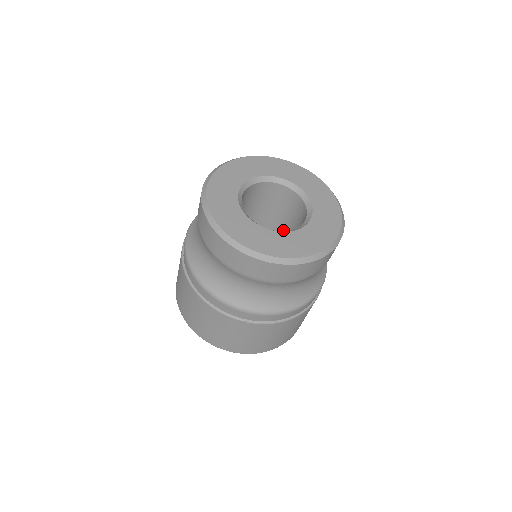
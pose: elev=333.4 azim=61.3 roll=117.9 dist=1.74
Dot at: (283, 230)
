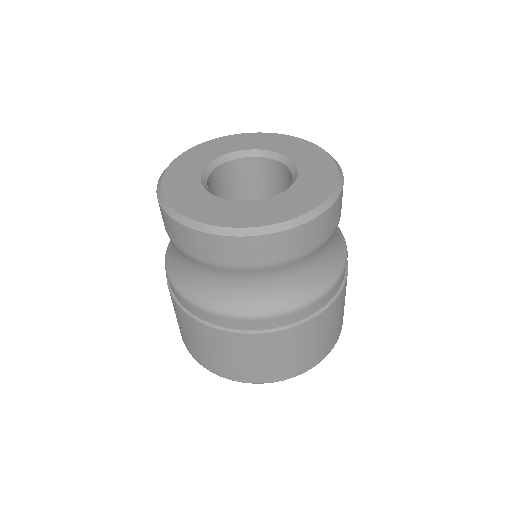
Dot at: occluded
